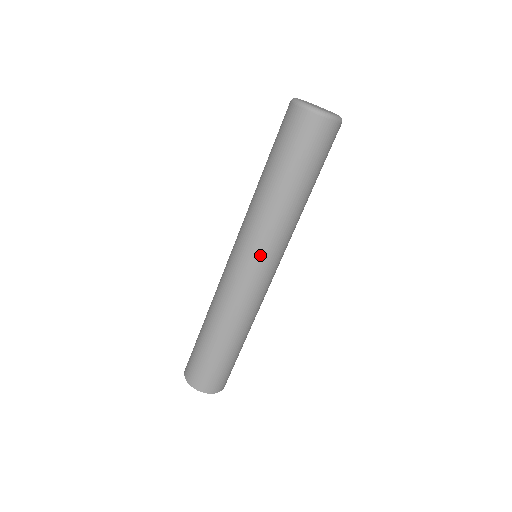
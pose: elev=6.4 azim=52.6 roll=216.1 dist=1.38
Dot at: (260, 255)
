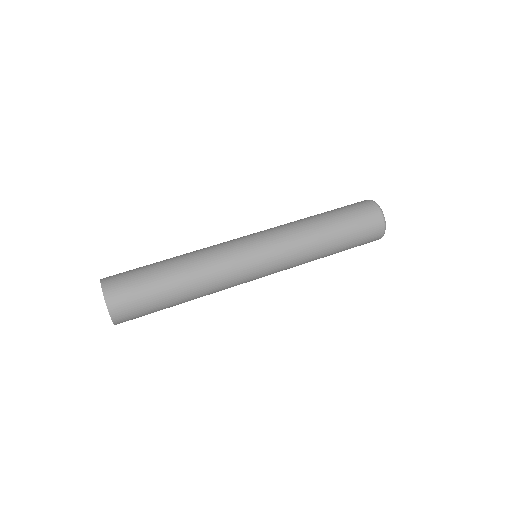
Dot at: (275, 265)
